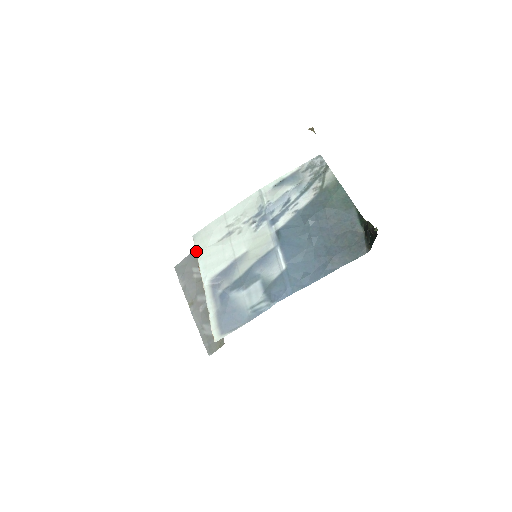
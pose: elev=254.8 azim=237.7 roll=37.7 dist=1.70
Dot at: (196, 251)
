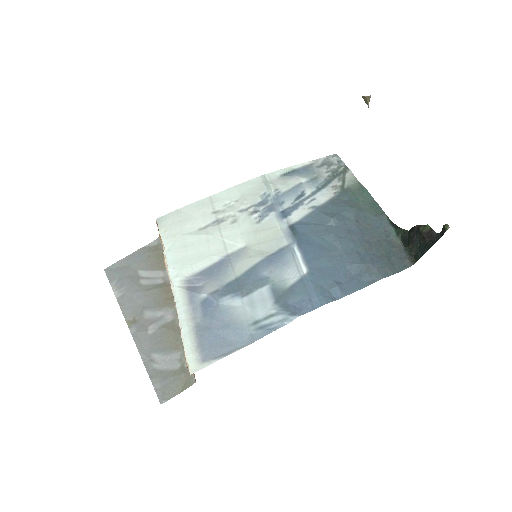
Dot at: (162, 239)
